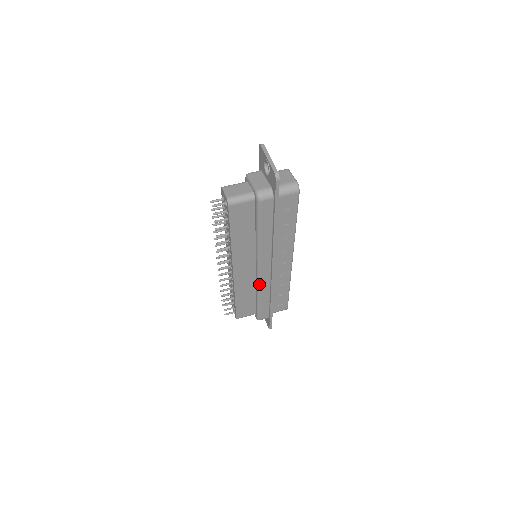
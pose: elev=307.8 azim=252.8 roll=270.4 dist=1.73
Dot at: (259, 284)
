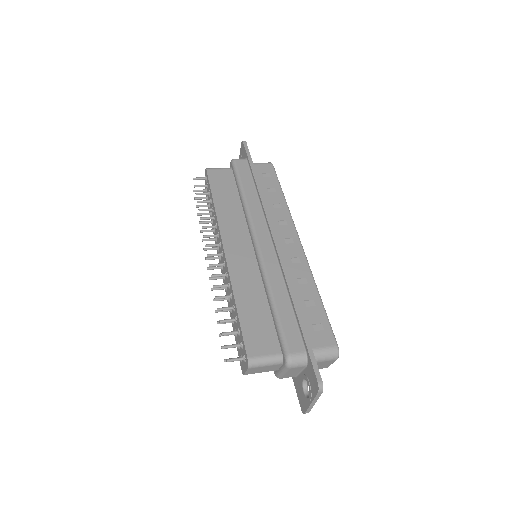
Dot at: (263, 265)
